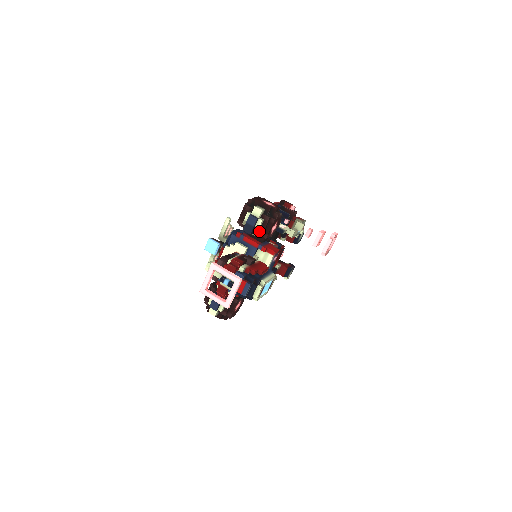
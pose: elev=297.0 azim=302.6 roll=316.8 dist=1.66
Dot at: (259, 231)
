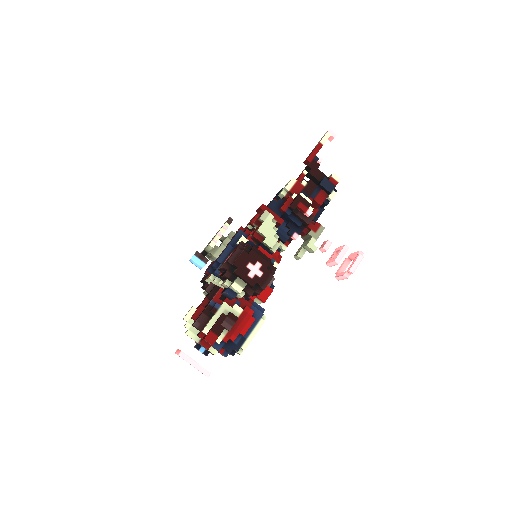
Dot at: occluded
